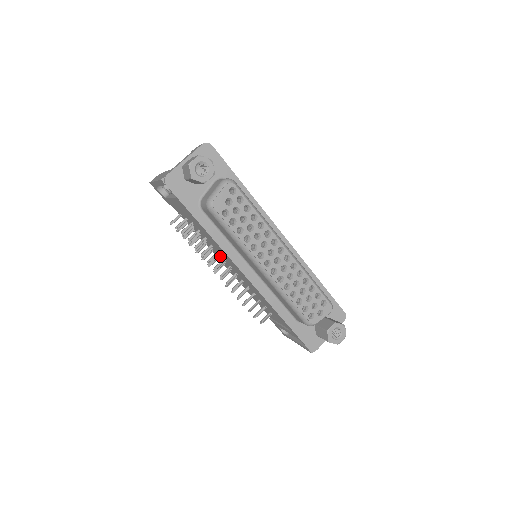
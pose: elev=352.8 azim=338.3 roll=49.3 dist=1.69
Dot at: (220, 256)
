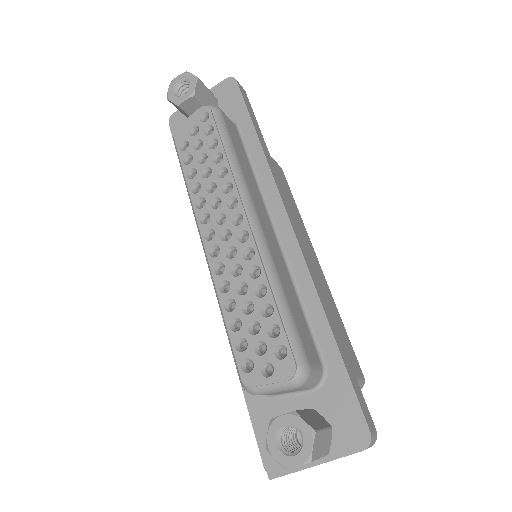
Dot at: occluded
